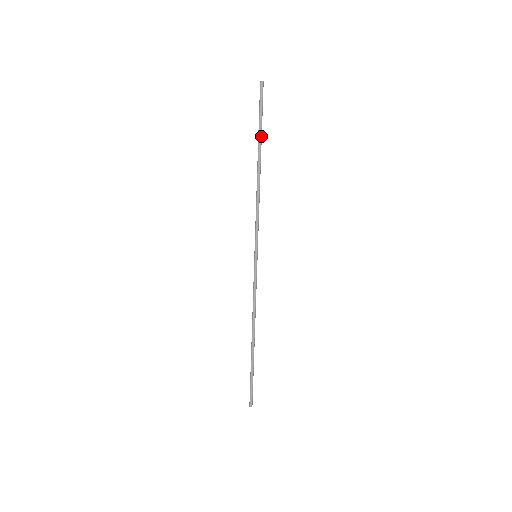
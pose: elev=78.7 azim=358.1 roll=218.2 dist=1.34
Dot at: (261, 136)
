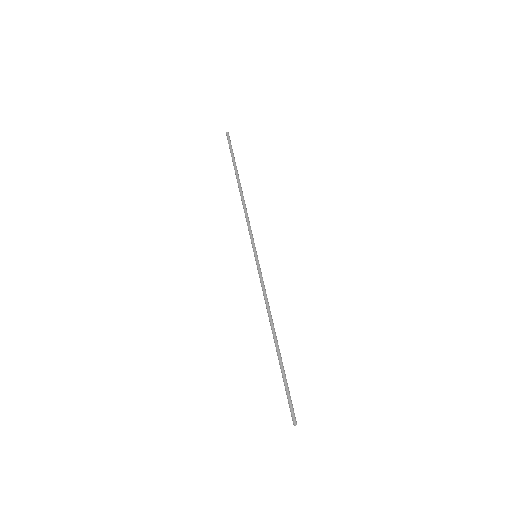
Dot at: occluded
